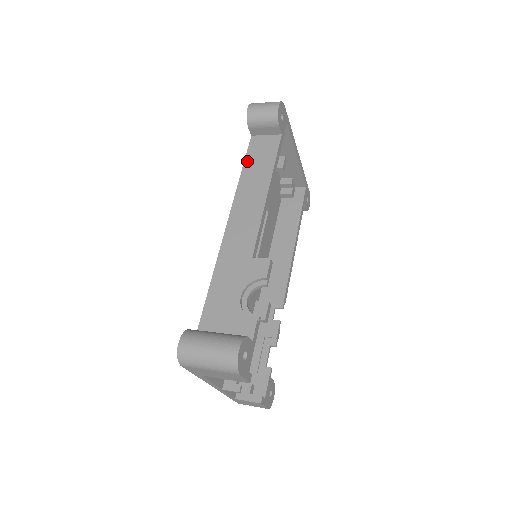
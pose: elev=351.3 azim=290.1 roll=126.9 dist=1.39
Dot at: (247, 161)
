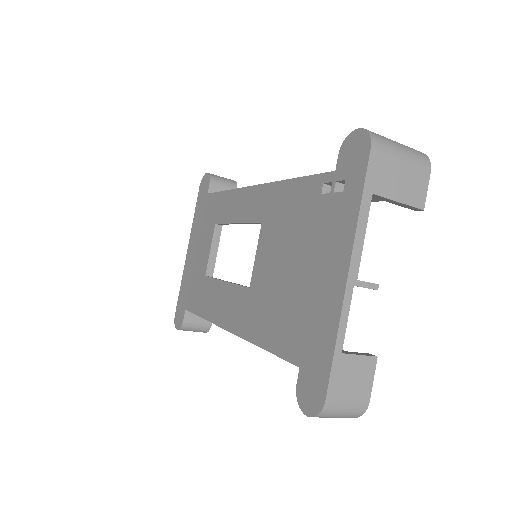
Dot at: occluded
